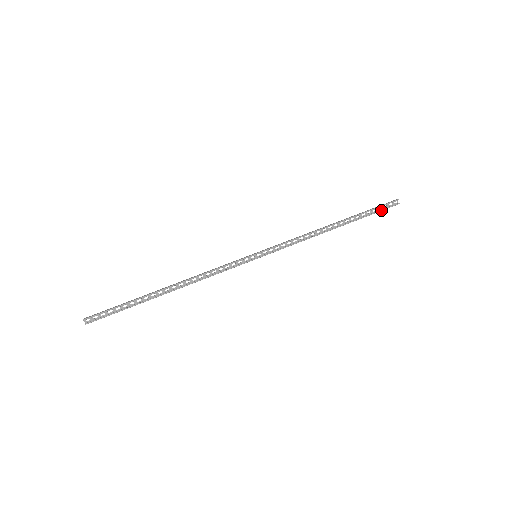
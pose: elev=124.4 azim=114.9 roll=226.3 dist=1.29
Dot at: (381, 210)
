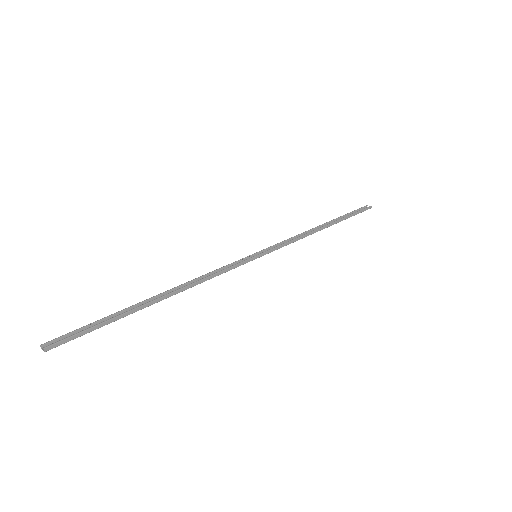
Dot at: (358, 211)
